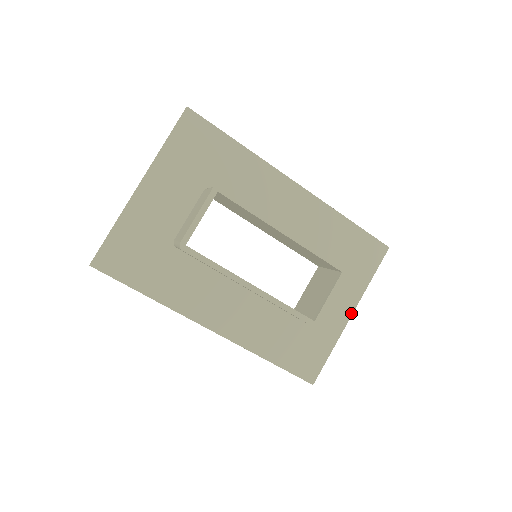
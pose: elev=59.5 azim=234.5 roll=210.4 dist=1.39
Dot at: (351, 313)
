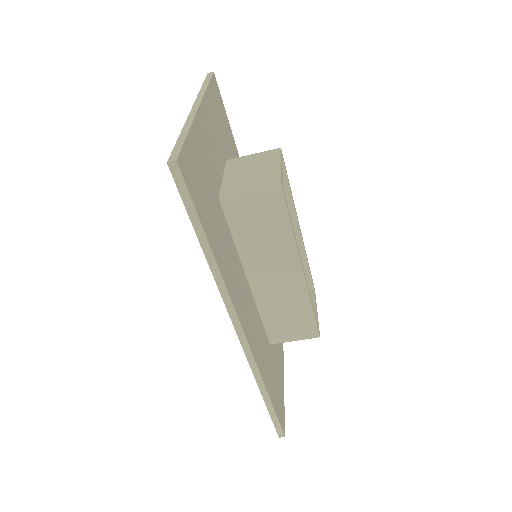
Dot at: (283, 355)
